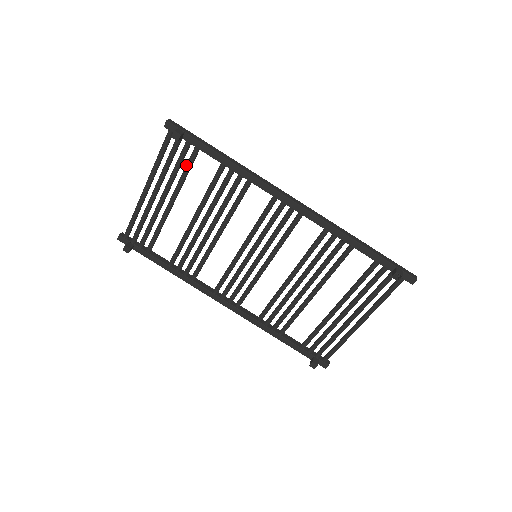
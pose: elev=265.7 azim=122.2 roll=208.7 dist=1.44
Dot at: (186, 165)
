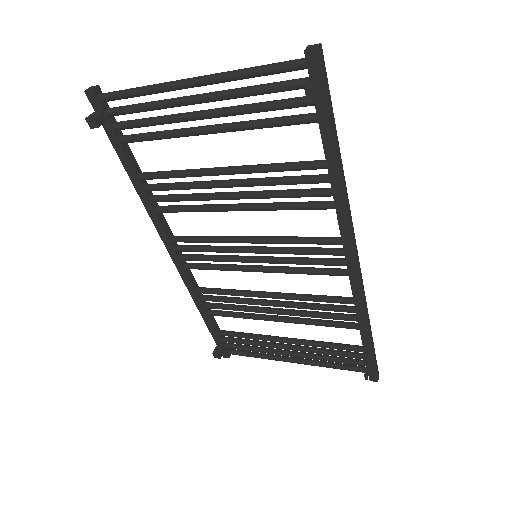
Dot at: (279, 119)
